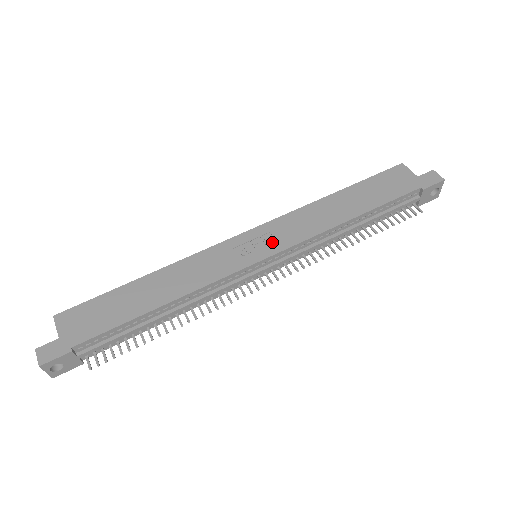
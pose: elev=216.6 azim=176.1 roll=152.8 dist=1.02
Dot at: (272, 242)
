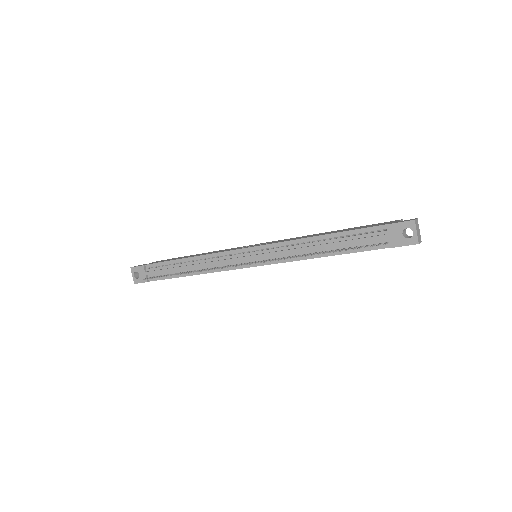
Dot at: occluded
